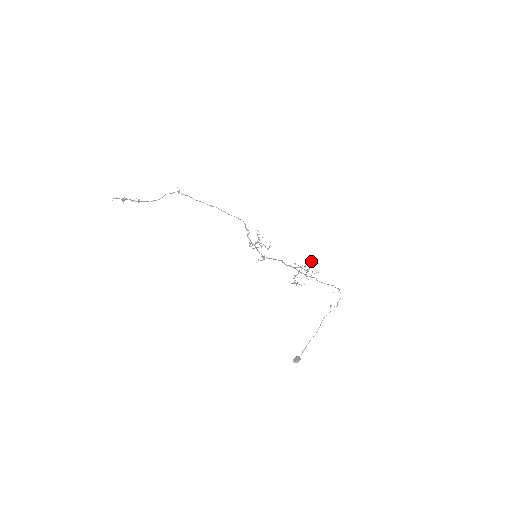
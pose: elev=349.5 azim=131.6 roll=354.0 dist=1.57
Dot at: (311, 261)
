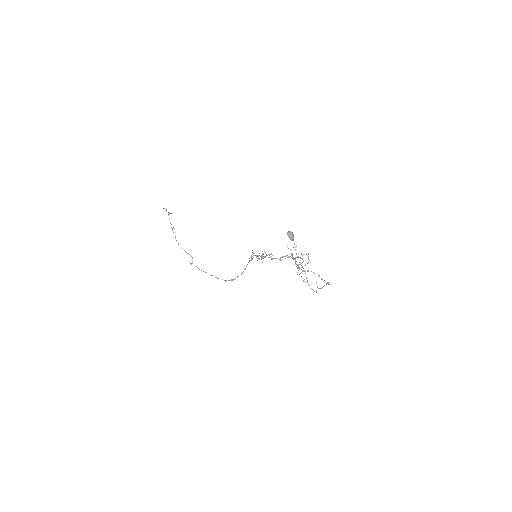
Dot at: (308, 258)
